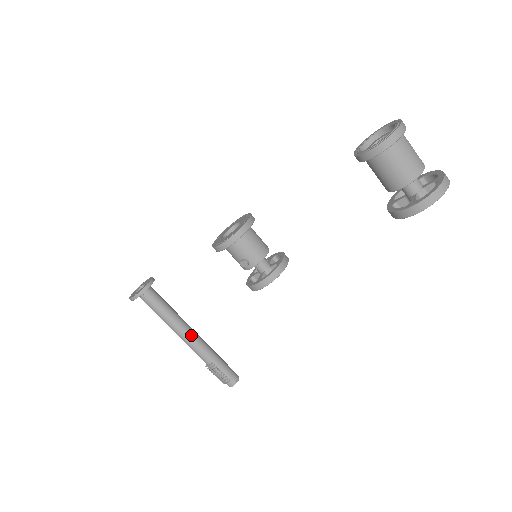
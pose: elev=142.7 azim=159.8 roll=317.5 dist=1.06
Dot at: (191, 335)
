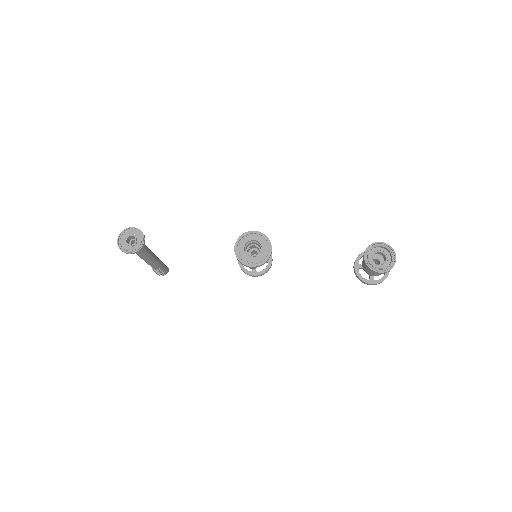
Dot at: (154, 259)
